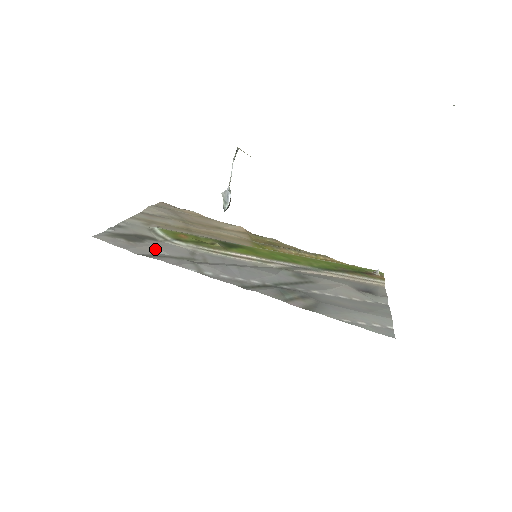
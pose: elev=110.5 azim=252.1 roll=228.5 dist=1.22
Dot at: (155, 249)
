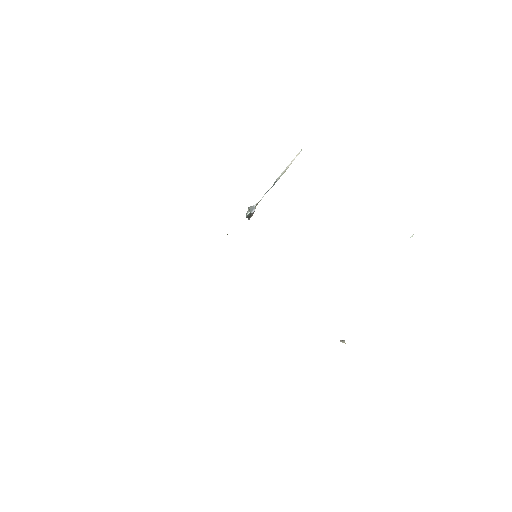
Dot at: occluded
